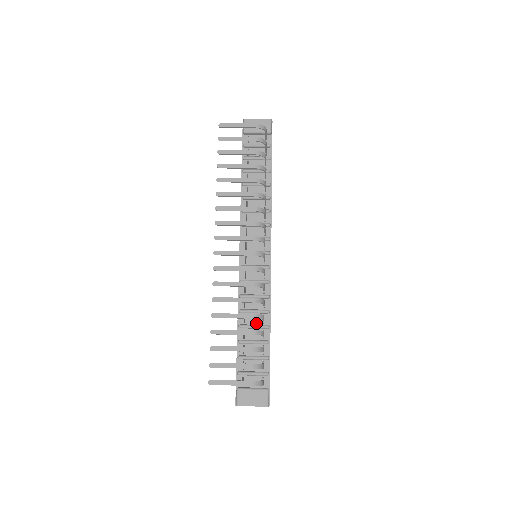
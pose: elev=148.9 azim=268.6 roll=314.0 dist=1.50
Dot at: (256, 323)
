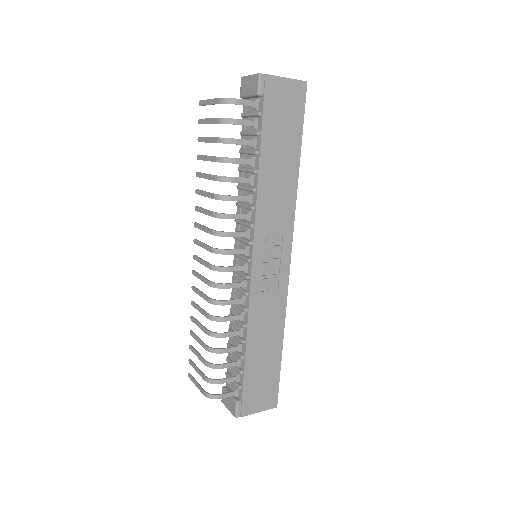
Dot at: occluded
